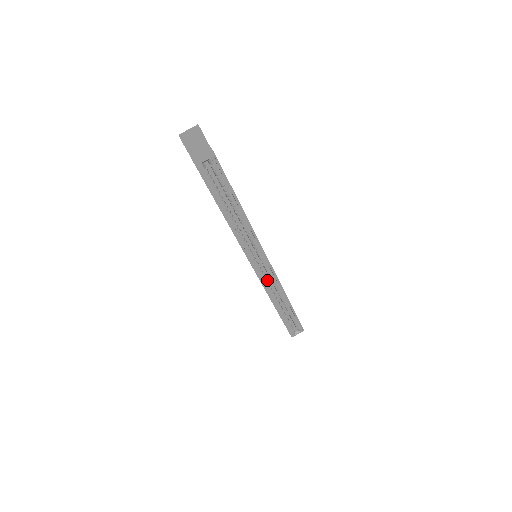
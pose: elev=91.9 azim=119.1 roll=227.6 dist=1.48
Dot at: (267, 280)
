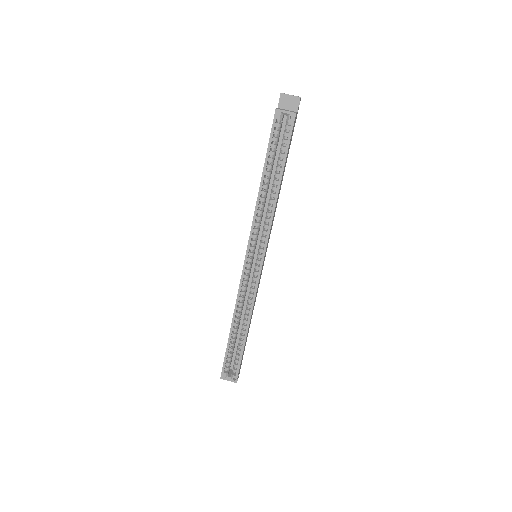
Dot at: occluded
